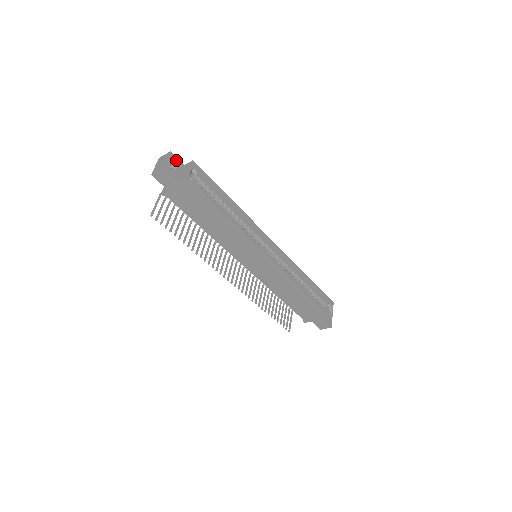
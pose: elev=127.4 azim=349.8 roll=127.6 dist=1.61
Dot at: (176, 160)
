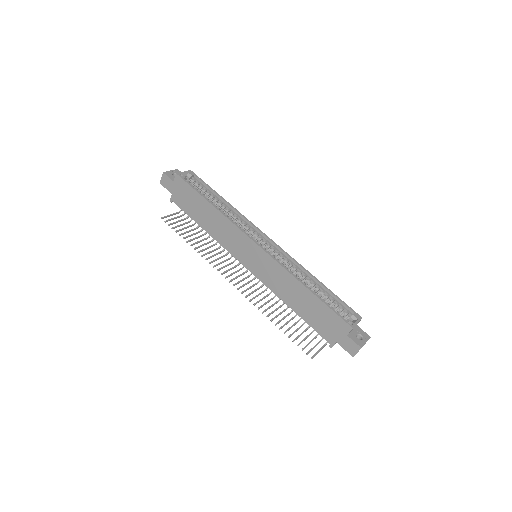
Dot at: occluded
